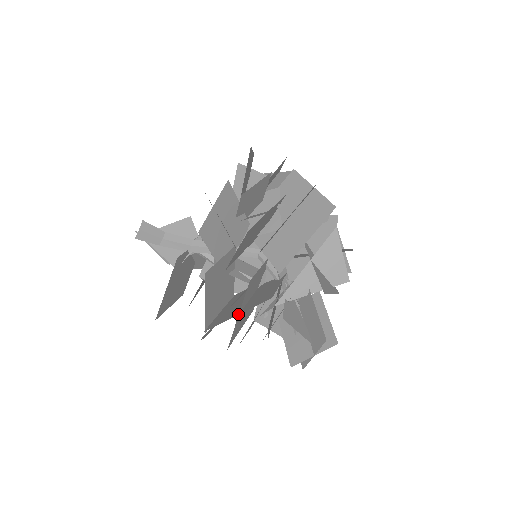
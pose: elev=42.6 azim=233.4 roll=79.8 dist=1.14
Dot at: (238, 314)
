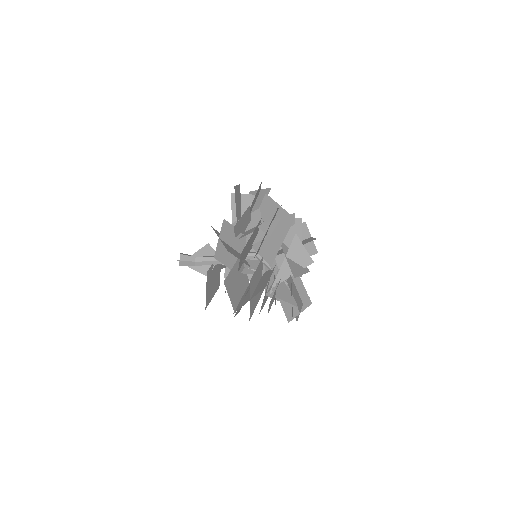
Dot at: (249, 300)
